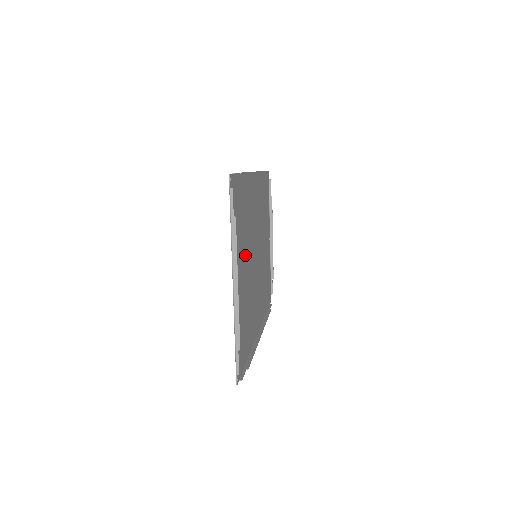
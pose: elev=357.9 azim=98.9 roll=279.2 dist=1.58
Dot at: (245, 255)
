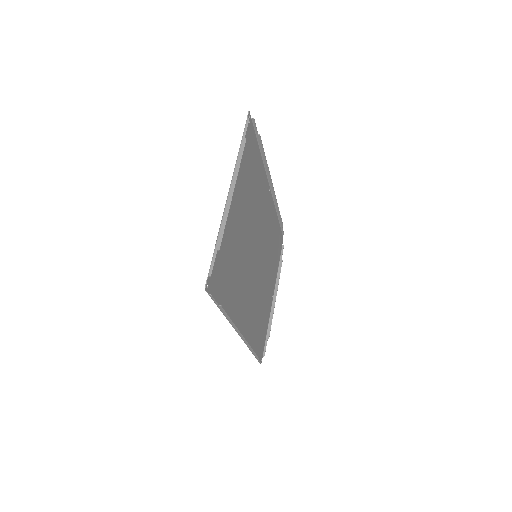
Dot at: (246, 214)
